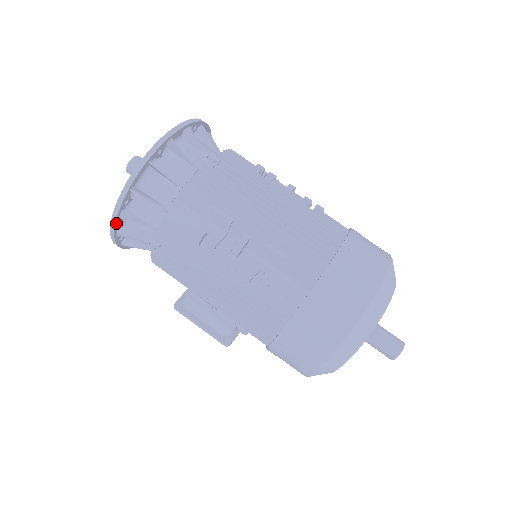
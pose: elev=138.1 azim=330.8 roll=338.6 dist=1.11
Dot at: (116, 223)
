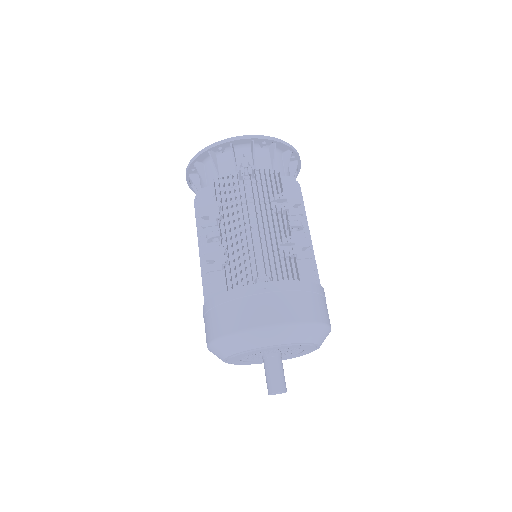
Dot at: (188, 179)
